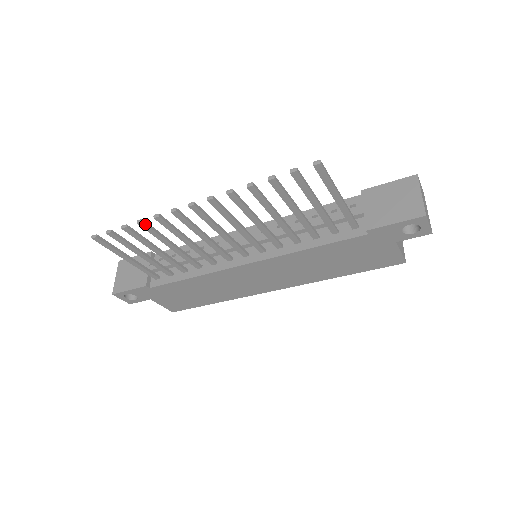
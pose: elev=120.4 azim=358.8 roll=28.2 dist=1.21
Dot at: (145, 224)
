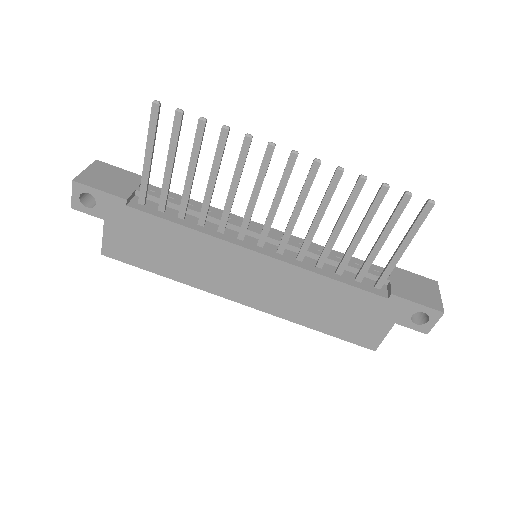
Dot at: (227, 134)
